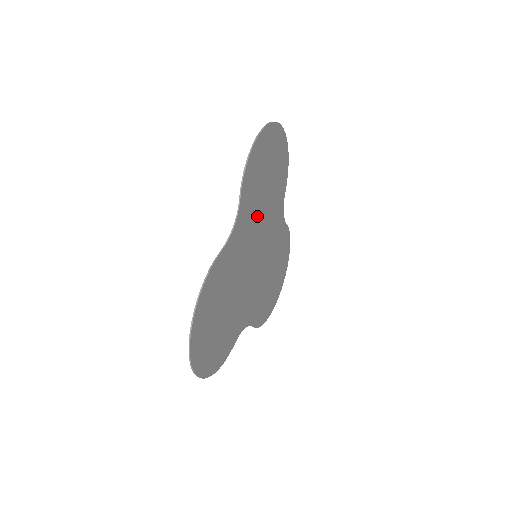
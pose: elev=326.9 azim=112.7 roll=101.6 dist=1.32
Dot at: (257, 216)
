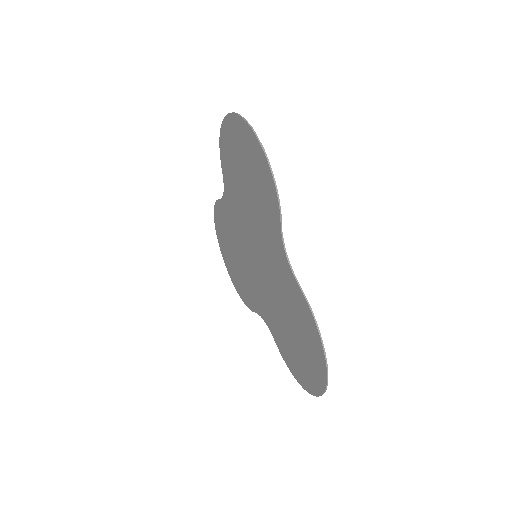
Dot at: (258, 222)
